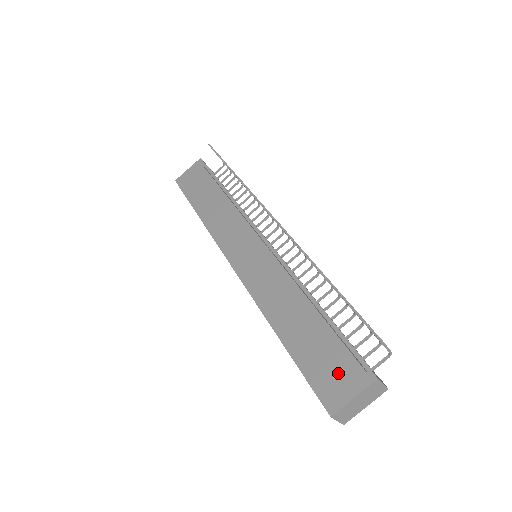
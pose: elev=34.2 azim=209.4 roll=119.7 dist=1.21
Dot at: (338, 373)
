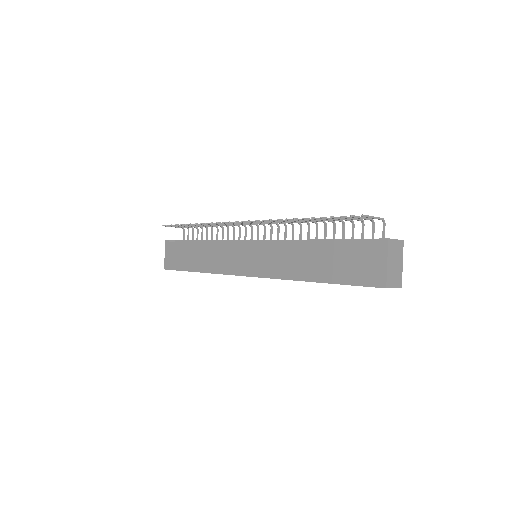
Dot at: (365, 261)
